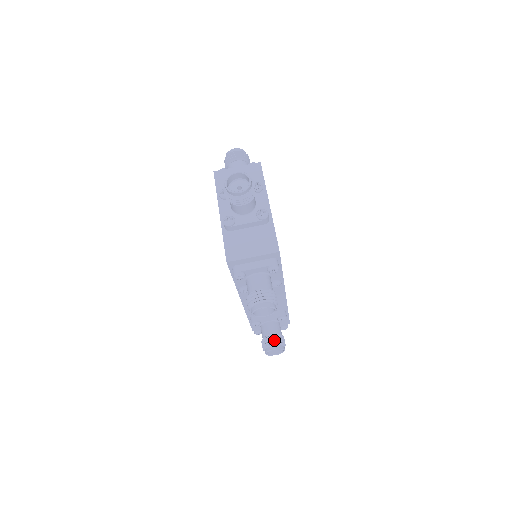
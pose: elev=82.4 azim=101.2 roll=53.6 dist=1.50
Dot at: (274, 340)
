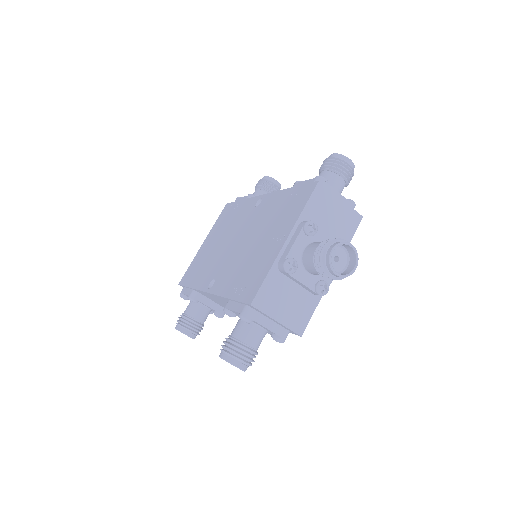
Dot at: (195, 328)
